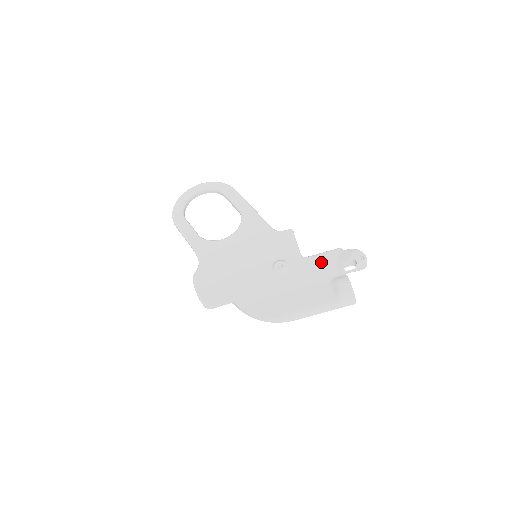
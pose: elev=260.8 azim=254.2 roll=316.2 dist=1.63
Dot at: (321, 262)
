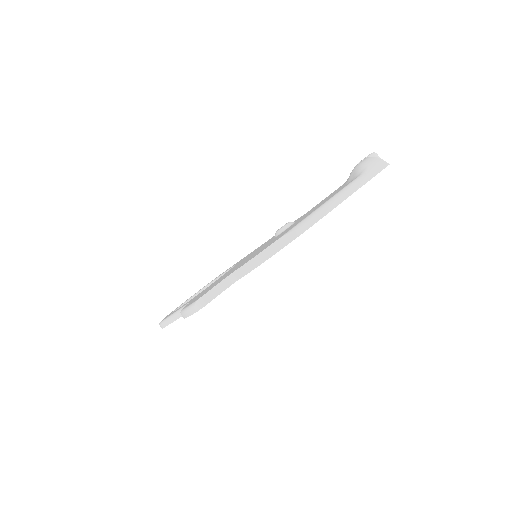
Dot at: (329, 195)
